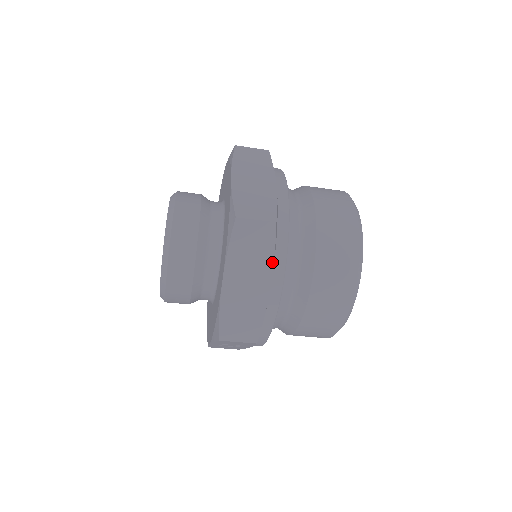
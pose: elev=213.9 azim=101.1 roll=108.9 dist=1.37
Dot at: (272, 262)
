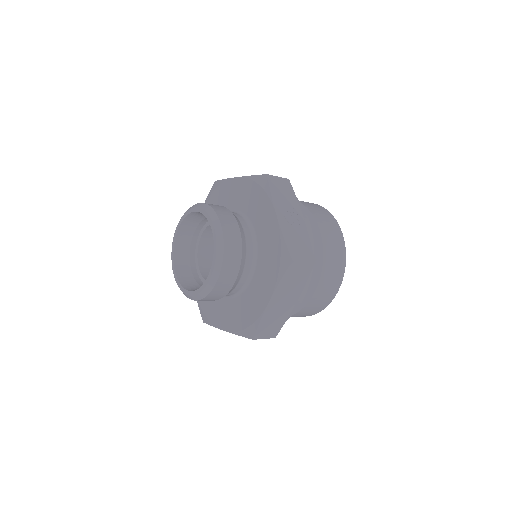
Dot at: occluded
